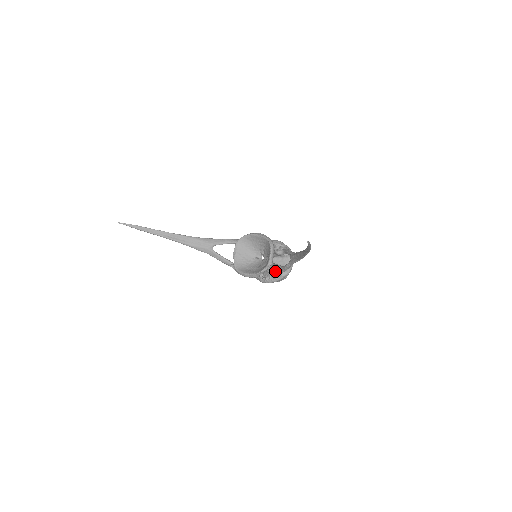
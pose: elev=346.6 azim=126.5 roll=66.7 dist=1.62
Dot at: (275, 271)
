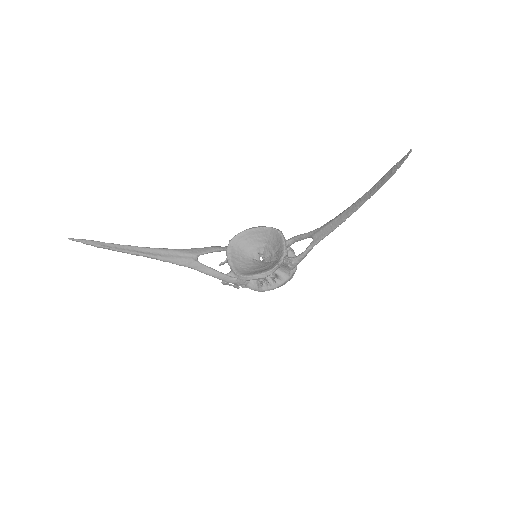
Dot at: (288, 265)
